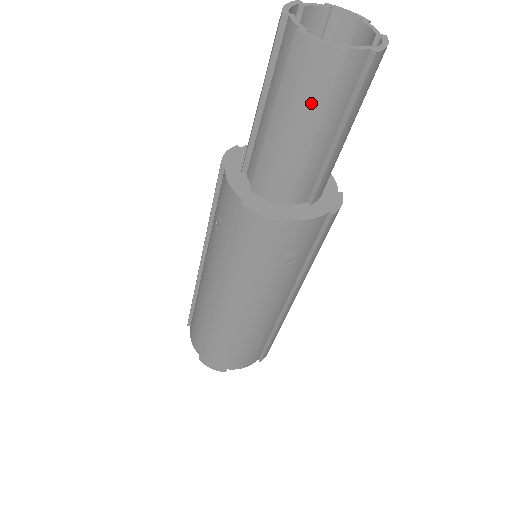
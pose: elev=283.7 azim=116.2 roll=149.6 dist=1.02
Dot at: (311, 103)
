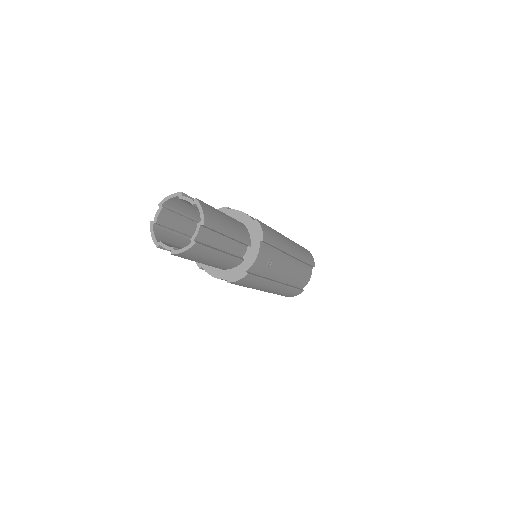
Dot at: occluded
